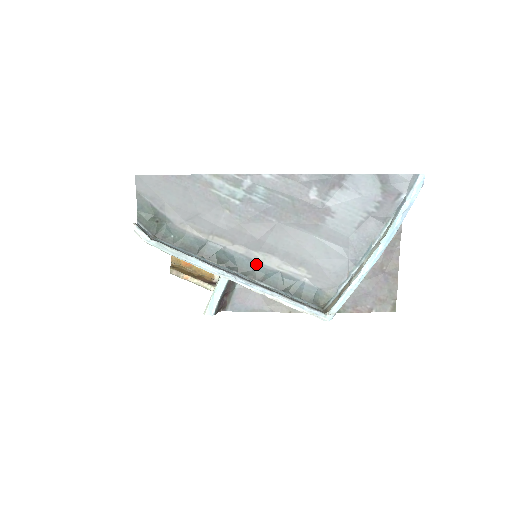
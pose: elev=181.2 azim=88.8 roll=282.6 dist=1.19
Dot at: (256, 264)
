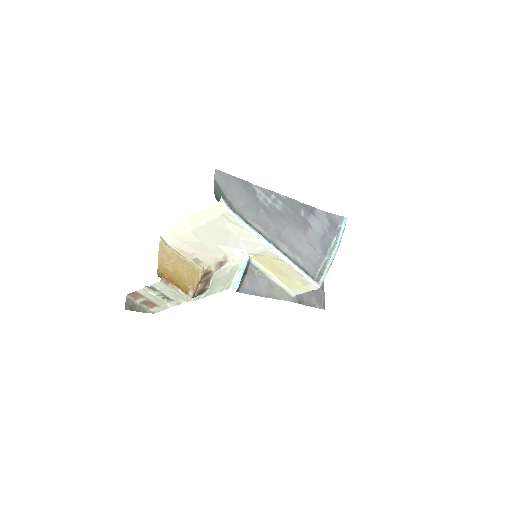
Dot at: (277, 247)
